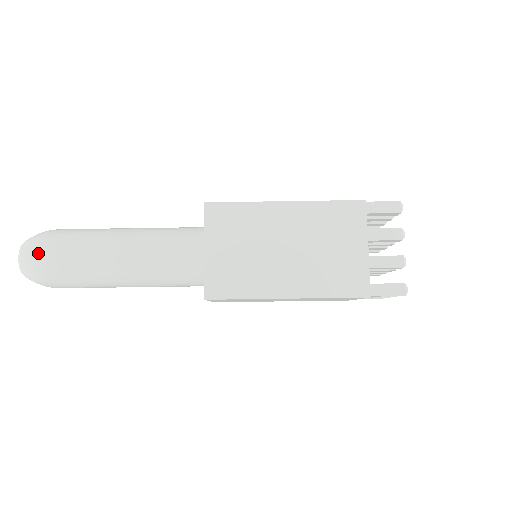
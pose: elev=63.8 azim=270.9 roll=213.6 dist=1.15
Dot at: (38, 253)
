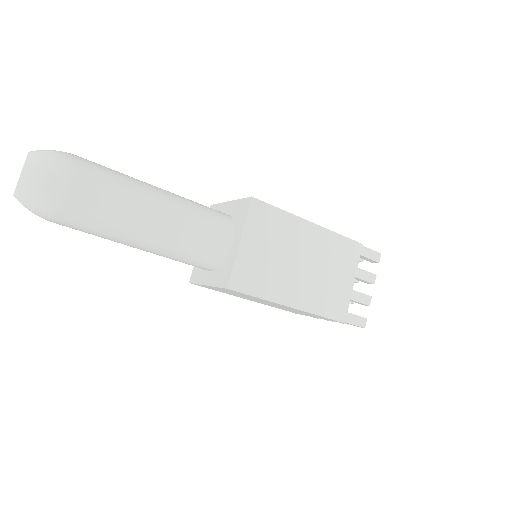
Dot at: (58, 177)
